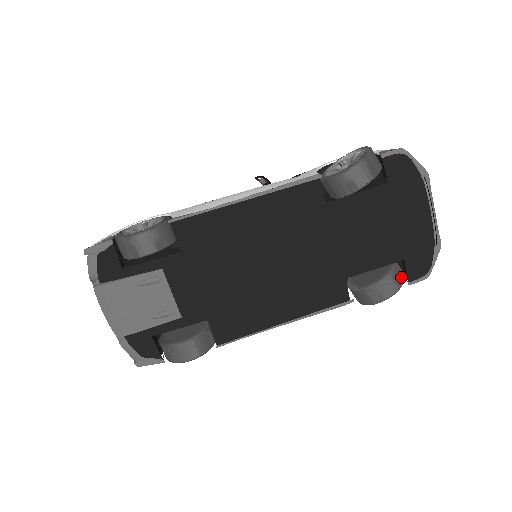
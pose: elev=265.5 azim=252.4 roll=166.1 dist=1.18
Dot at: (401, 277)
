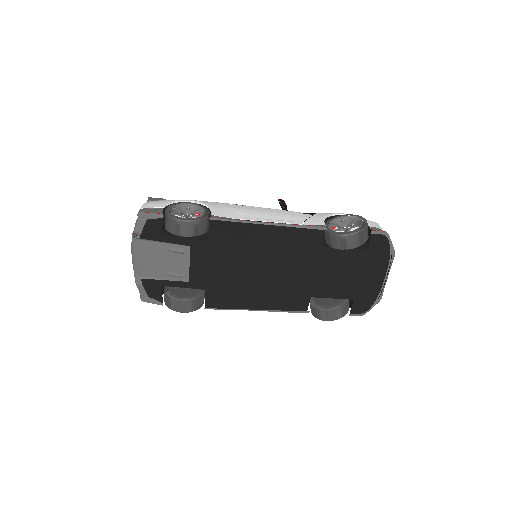
Dot at: (347, 310)
